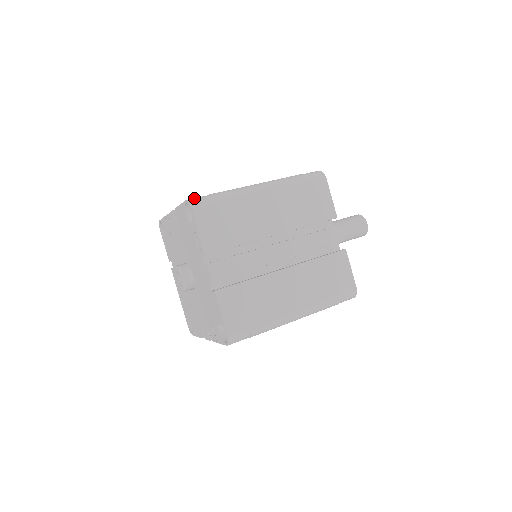
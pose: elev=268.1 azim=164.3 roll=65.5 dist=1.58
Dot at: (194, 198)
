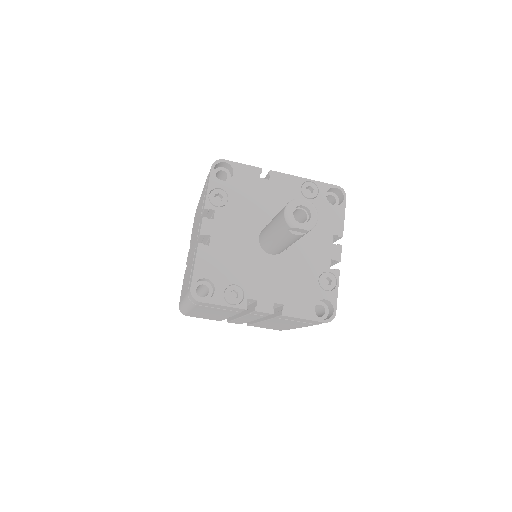
Dot at: (179, 308)
